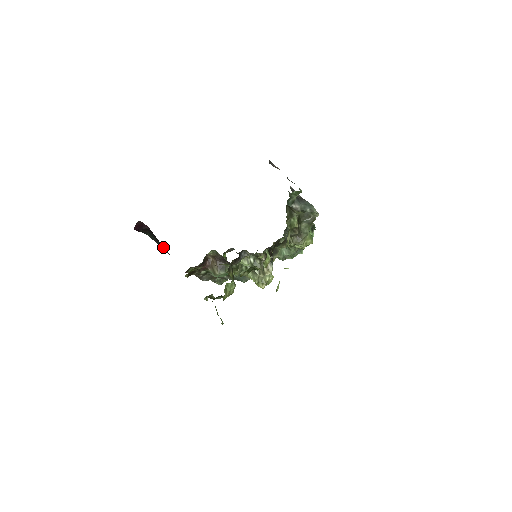
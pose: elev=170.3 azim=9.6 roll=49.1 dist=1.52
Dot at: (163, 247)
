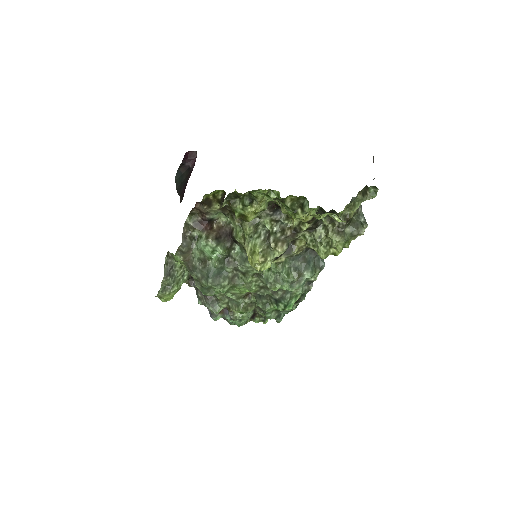
Dot at: (183, 190)
